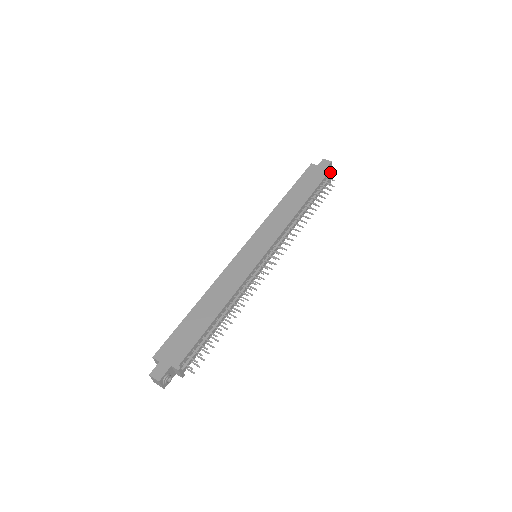
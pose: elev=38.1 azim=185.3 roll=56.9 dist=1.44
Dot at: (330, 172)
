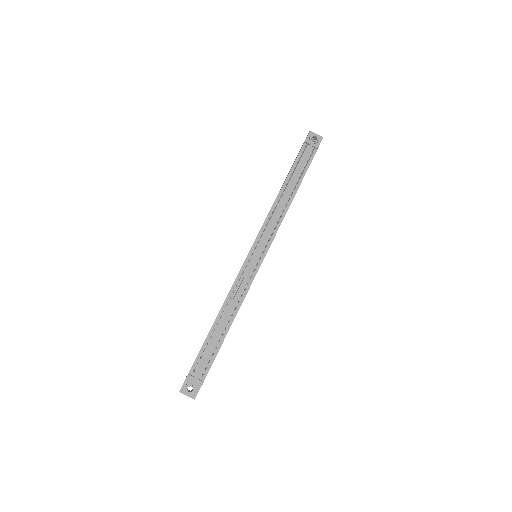
Dot at: (305, 141)
